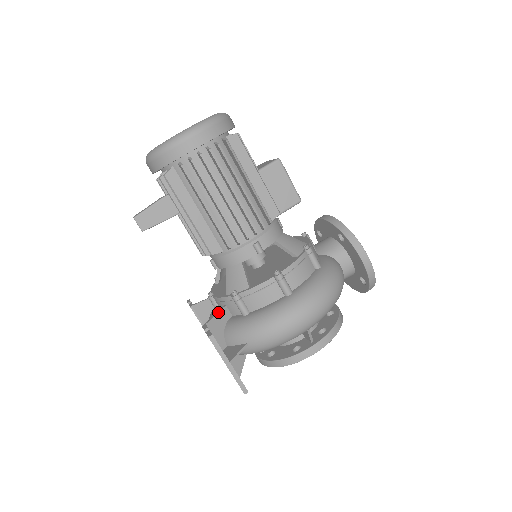
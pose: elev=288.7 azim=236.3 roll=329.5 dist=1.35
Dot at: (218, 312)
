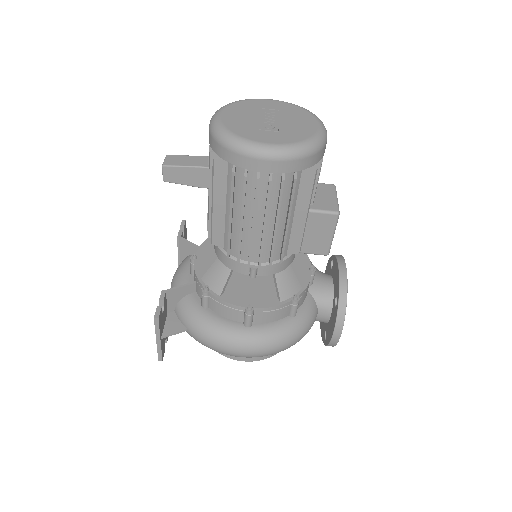
Dot at: (185, 285)
